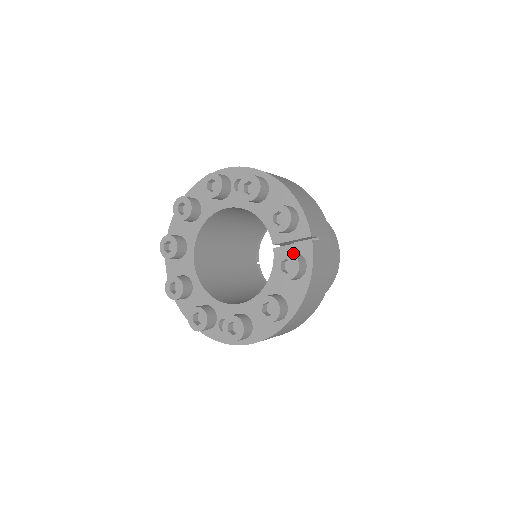
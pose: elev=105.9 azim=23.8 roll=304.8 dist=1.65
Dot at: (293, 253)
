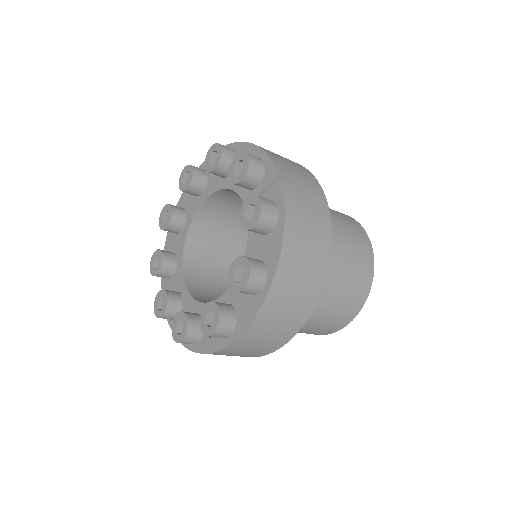
Dot at: occluded
